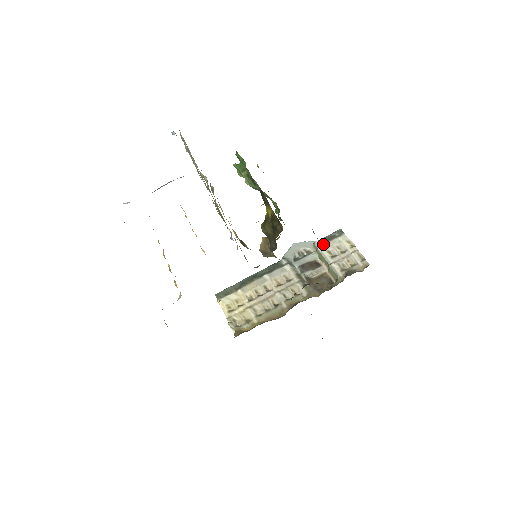
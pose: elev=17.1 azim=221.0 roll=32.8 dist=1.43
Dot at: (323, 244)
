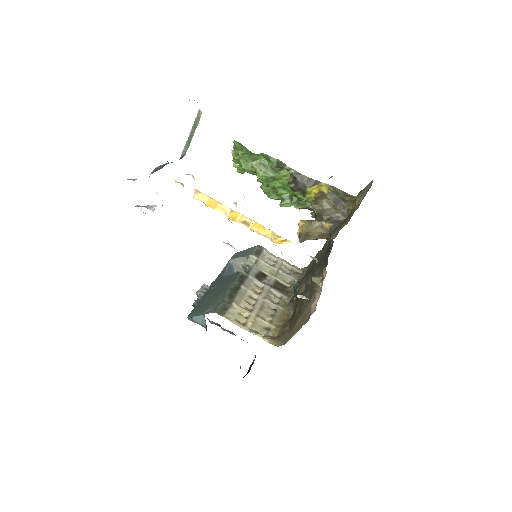
Dot at: (259, 256)
